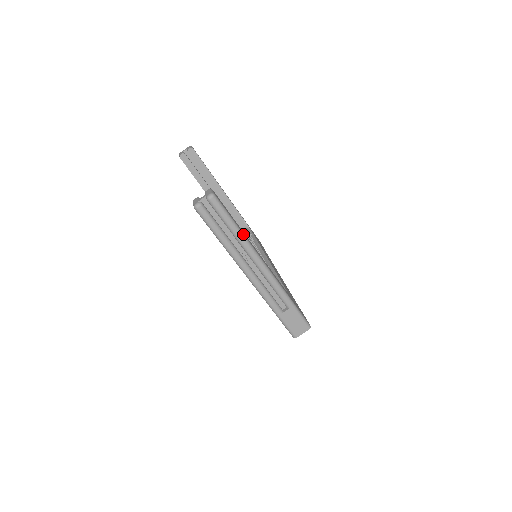
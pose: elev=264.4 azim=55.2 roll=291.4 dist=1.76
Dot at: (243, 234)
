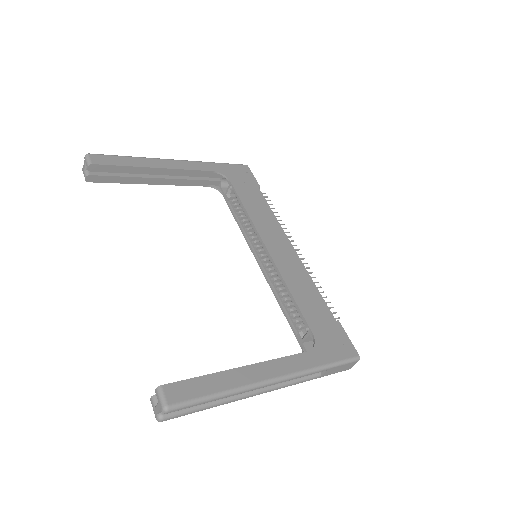
Dot at: (230, 391)
